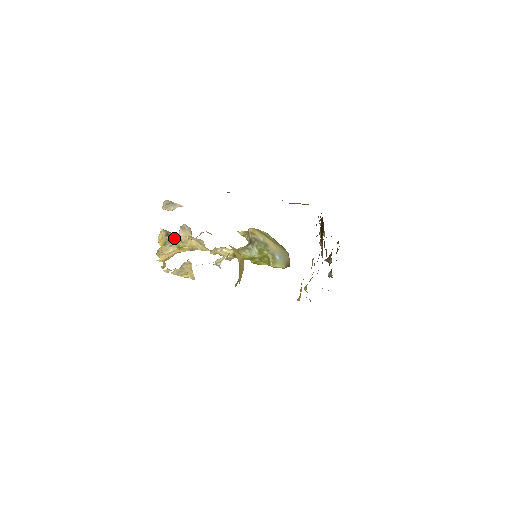
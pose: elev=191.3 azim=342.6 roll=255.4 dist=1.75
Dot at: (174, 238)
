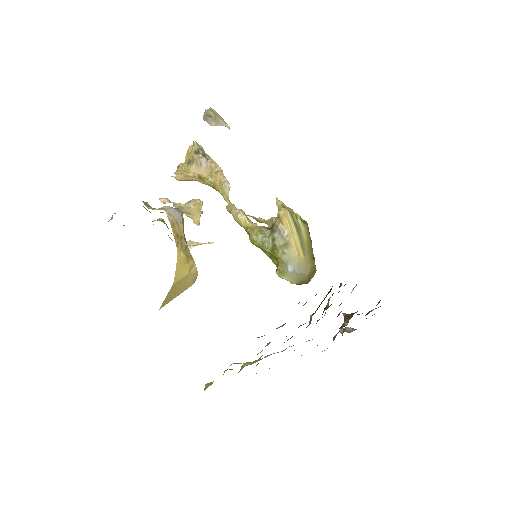
Dot at: occluded
